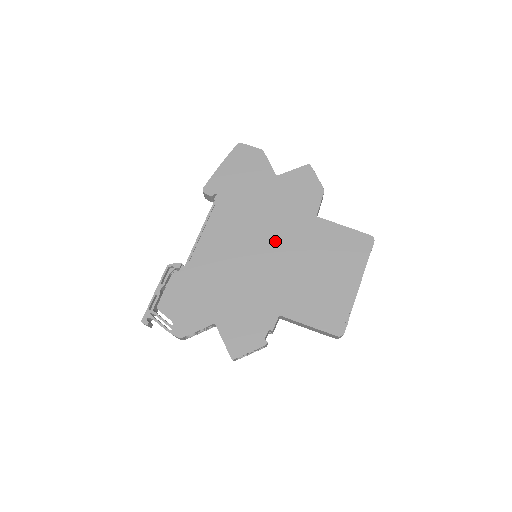
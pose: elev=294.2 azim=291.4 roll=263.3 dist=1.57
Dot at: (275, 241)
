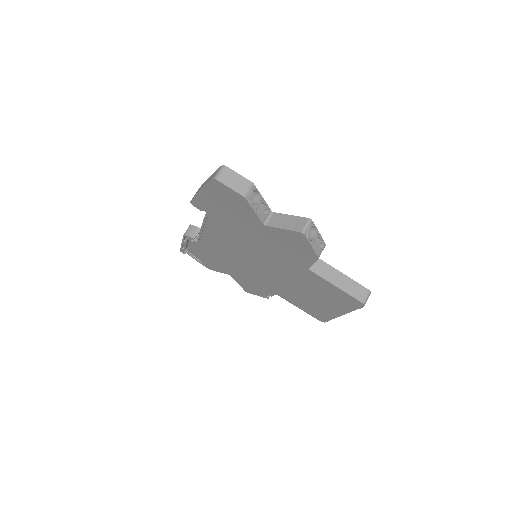
Dot at: (268, 264)
